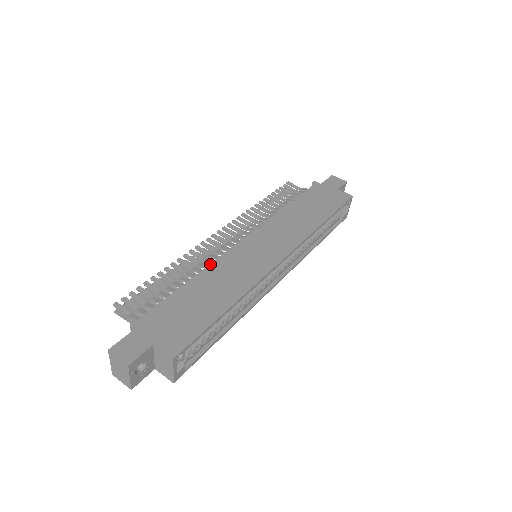
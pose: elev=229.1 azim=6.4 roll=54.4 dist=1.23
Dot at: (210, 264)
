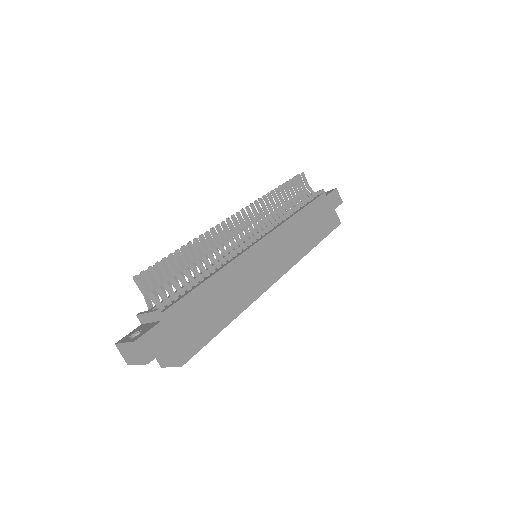
Dot at: (228, 264)
